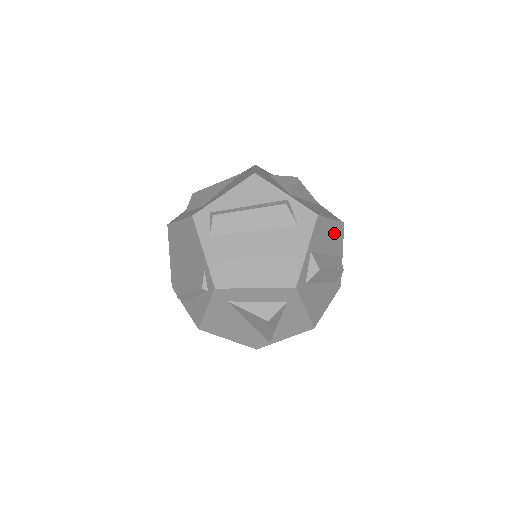
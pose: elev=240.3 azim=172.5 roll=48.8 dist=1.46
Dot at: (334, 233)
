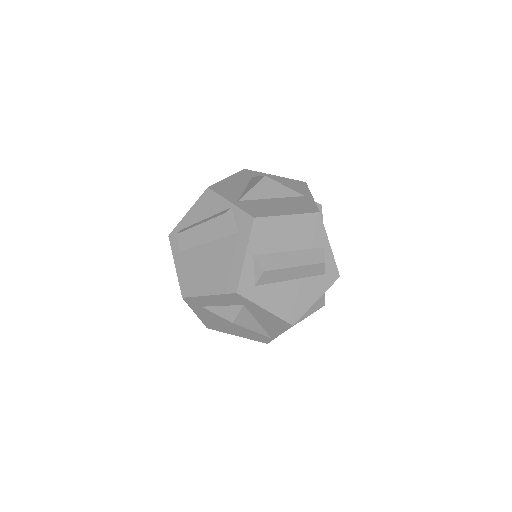
Dot at: (300, 227)
